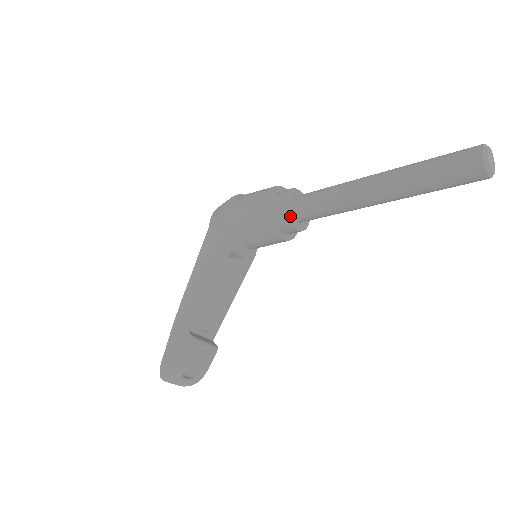
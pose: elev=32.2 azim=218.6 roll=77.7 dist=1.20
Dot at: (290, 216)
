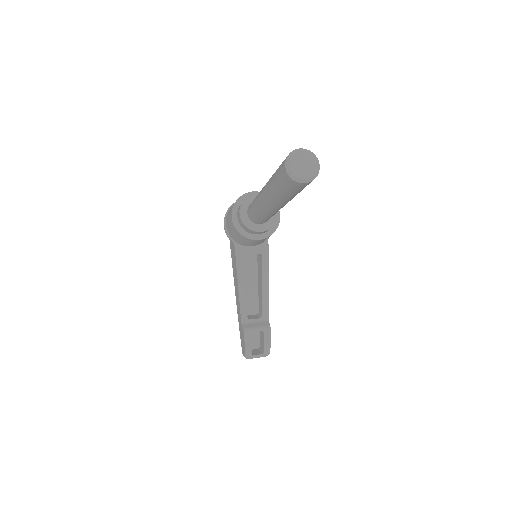
Dot at: (251, 225)
